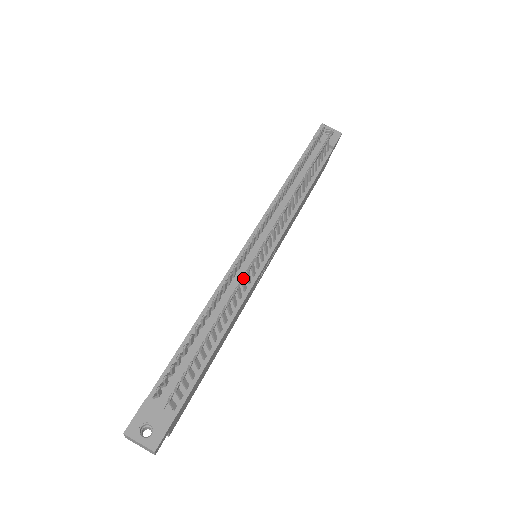
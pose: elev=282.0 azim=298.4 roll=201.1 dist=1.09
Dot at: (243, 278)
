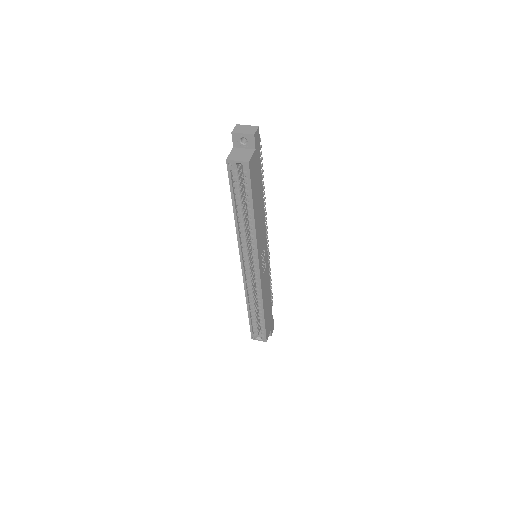
Dot at: occluded
